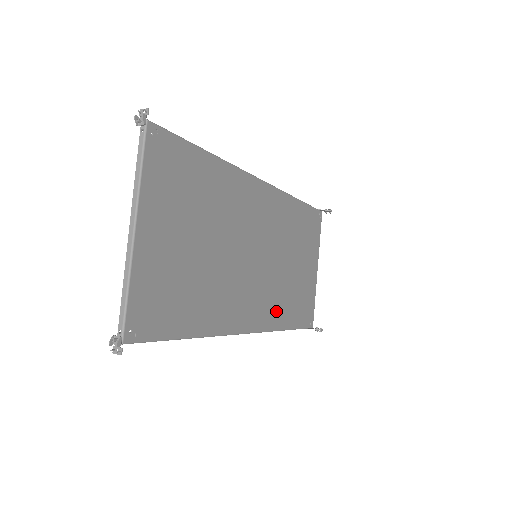
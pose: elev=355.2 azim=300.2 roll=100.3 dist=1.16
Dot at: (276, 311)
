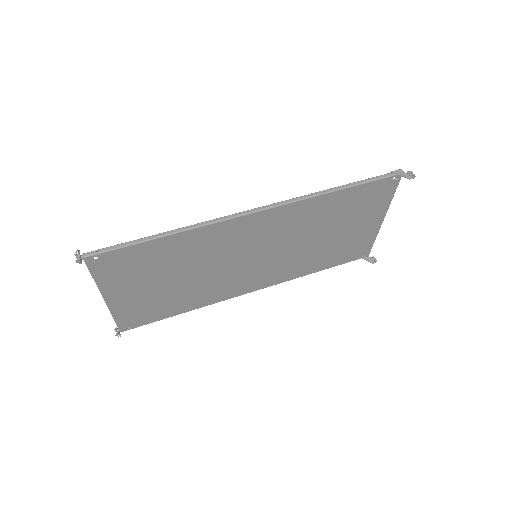
Dot at: (295, 270)
